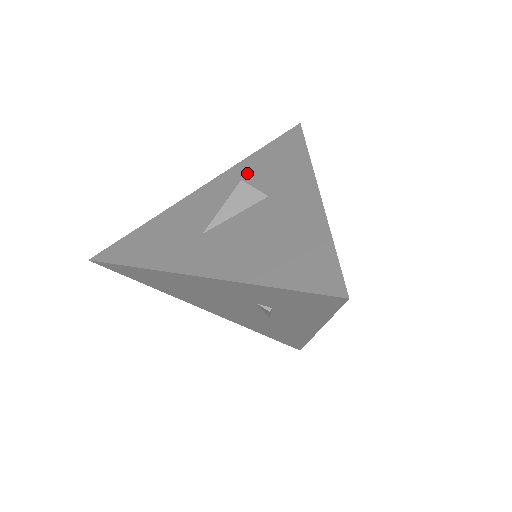
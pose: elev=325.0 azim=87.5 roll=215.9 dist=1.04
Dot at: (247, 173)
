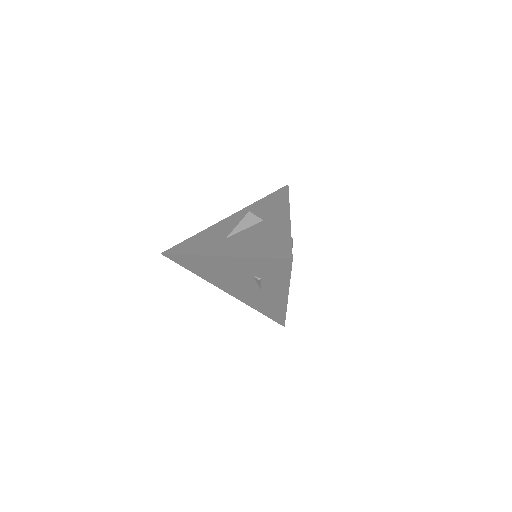
Dot at: (254, 210)
